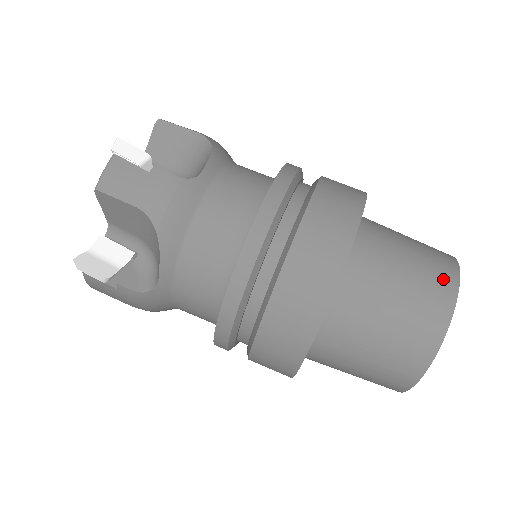
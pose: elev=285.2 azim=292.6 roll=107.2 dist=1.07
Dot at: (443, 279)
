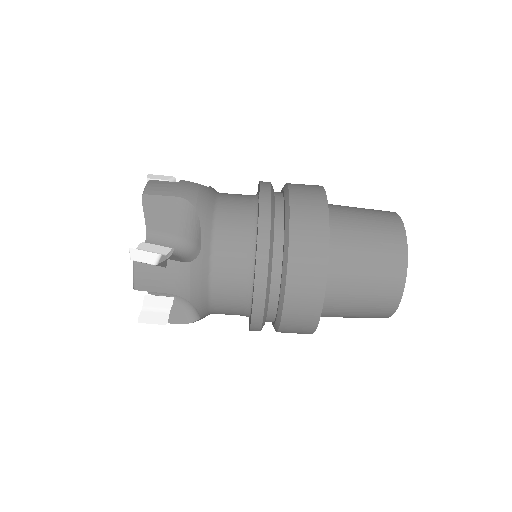
Dot at: (395, 261)
